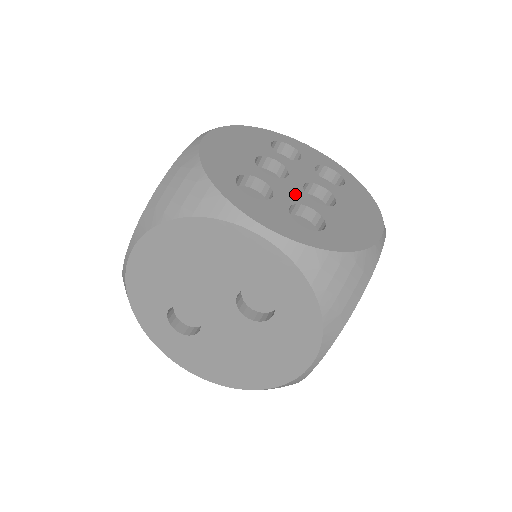
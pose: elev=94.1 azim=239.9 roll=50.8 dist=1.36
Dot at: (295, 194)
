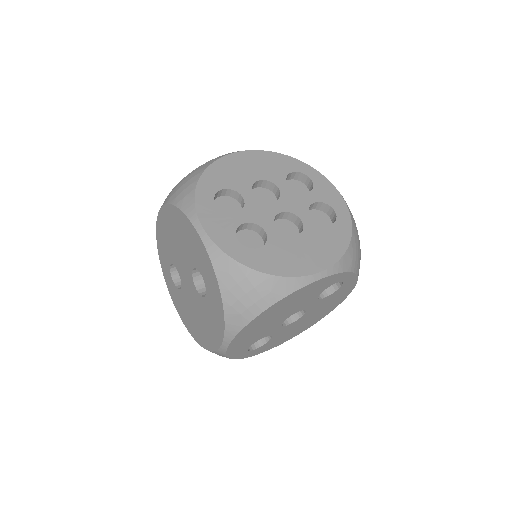
Dot at: (262, 216)
